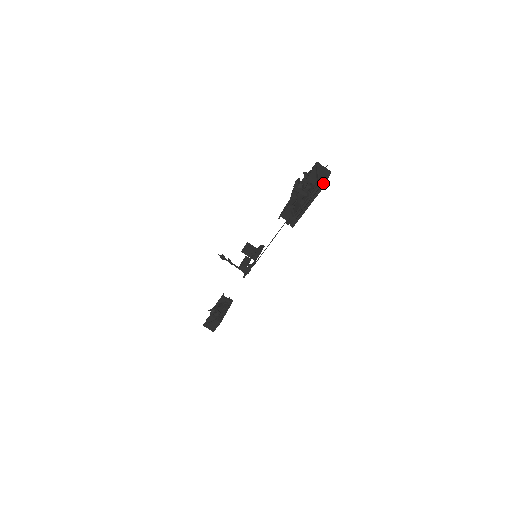
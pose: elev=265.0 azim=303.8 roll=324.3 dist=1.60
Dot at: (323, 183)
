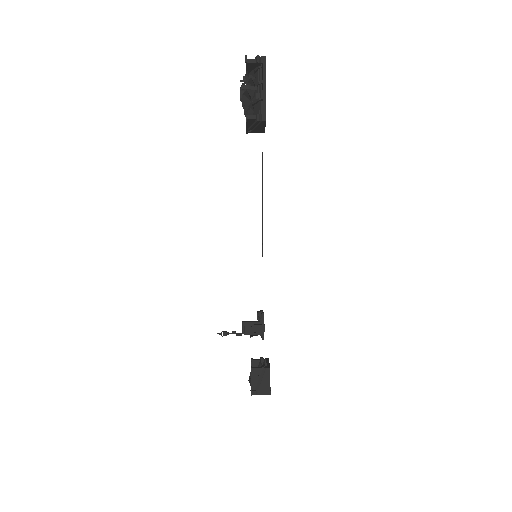
Dot at: (262, 57)
